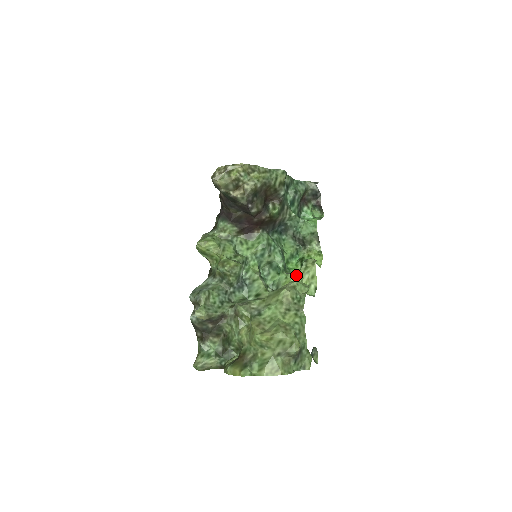
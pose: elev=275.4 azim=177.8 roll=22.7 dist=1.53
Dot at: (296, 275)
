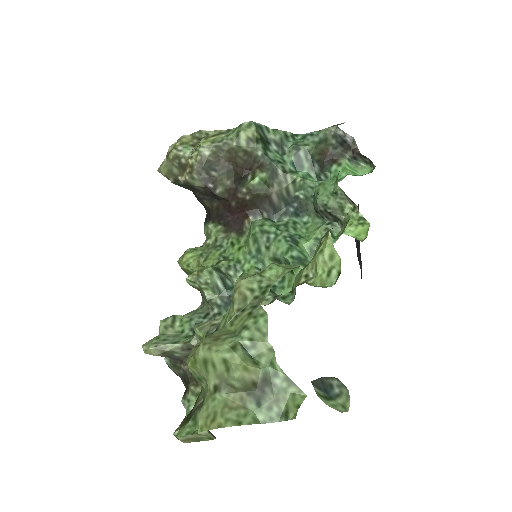
Dot at: (310, 264)
